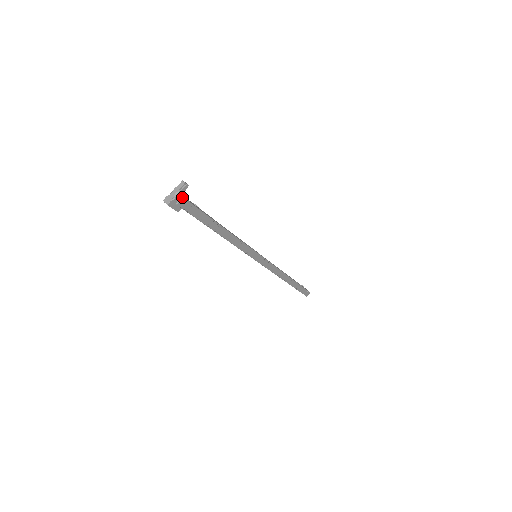
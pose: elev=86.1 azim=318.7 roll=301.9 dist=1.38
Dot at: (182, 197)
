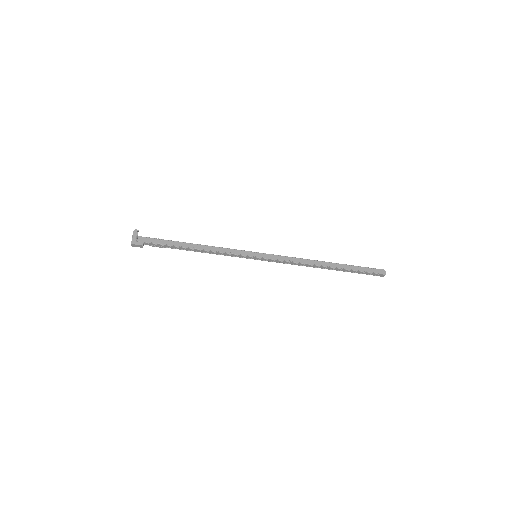
Dot at: (138, 237)
